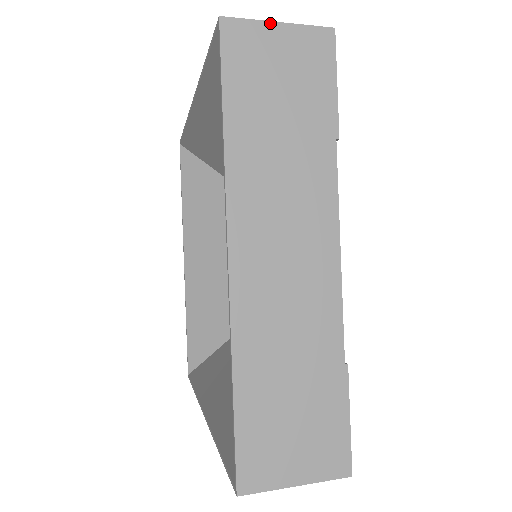
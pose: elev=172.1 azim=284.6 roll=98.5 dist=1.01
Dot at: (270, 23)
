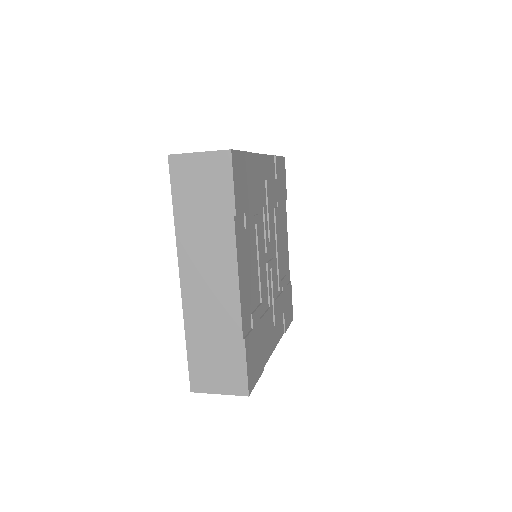
Dot at: (194, 154)
